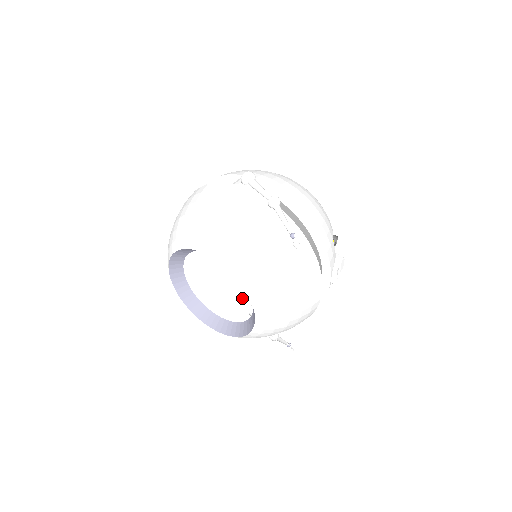
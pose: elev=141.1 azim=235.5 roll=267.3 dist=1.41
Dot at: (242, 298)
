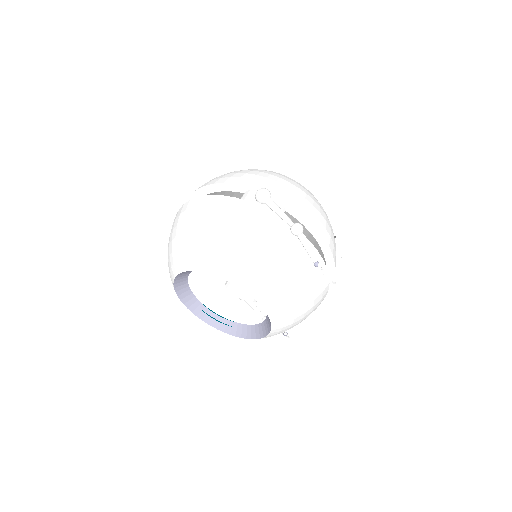
Dot at: (231, 283)
